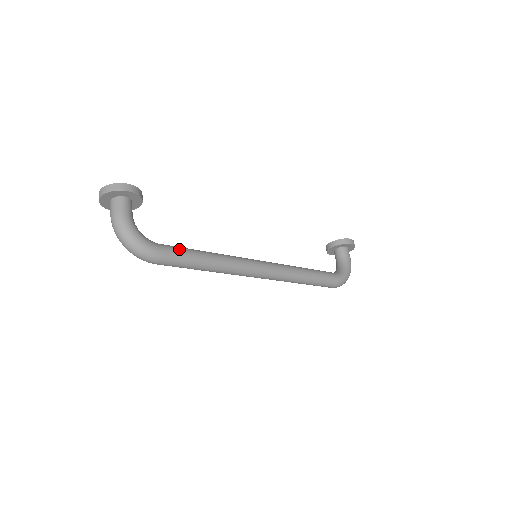
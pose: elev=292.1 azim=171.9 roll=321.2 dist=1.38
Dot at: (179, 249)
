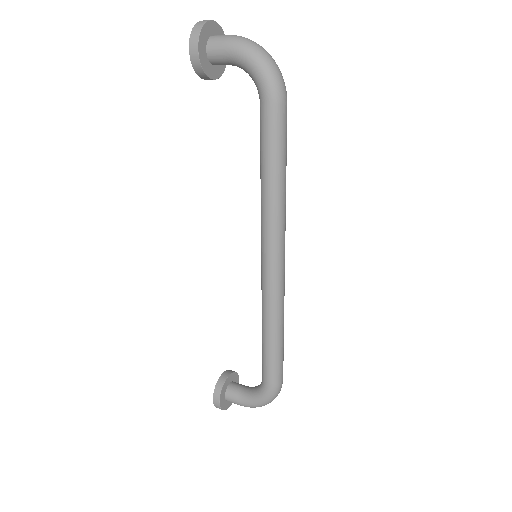
Dot at: occluded
